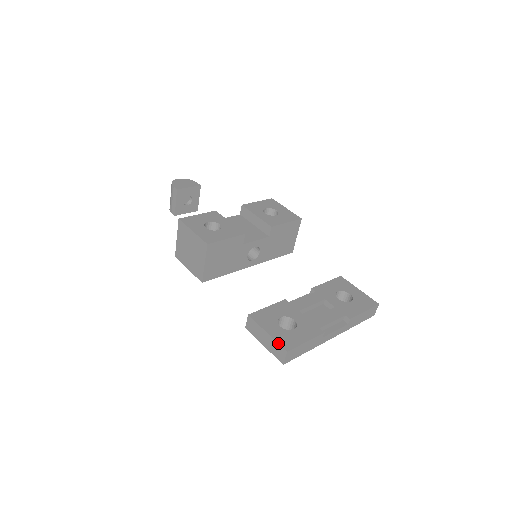
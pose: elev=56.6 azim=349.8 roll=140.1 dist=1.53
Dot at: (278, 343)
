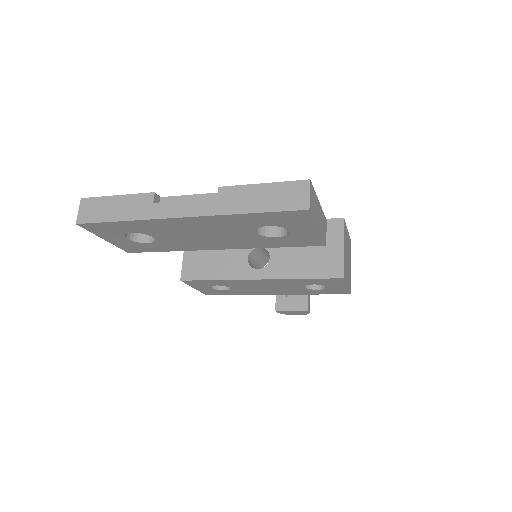
Dot at: occluded
